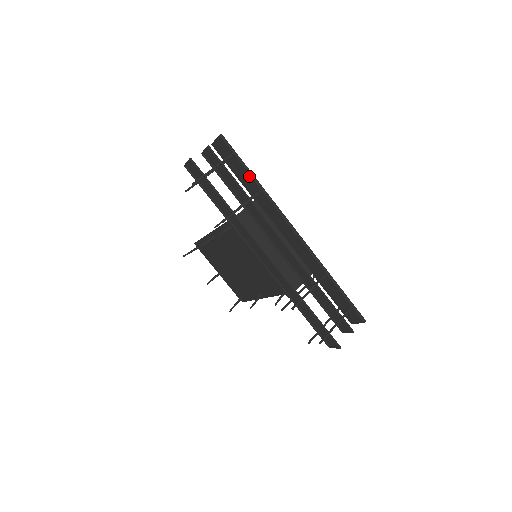
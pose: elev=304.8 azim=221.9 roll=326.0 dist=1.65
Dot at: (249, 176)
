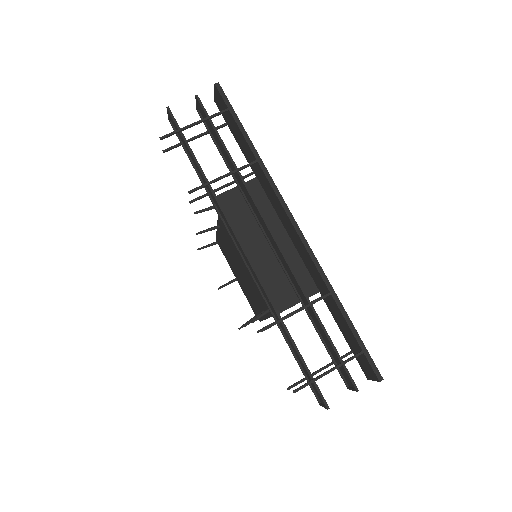
Dot at: (245, 141)
